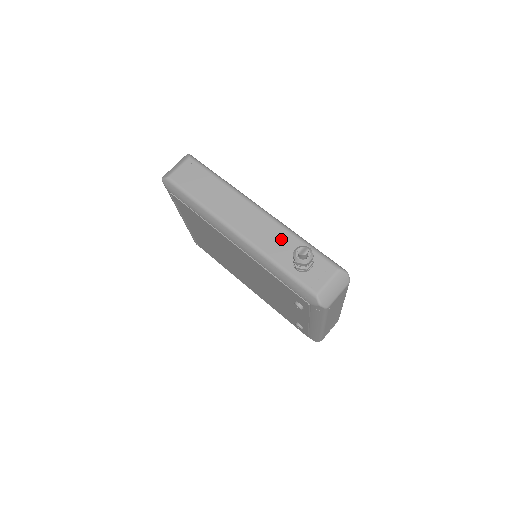
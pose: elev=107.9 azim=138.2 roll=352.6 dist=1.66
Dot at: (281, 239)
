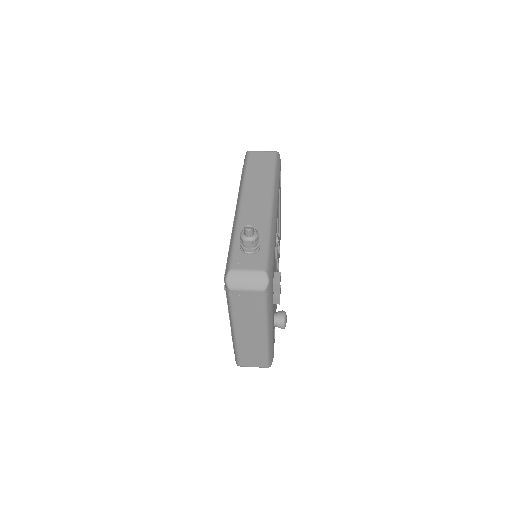
Dot at: (258, 226)
